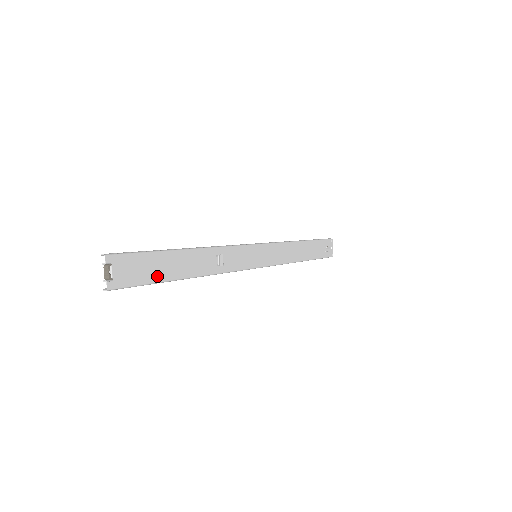
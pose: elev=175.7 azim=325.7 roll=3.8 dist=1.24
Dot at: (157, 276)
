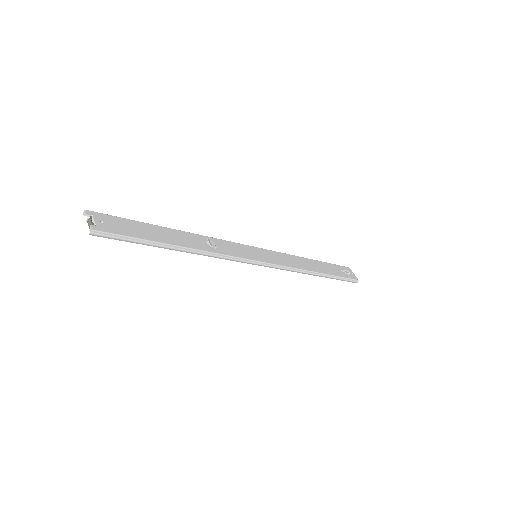
Dot at: (143, 236)
